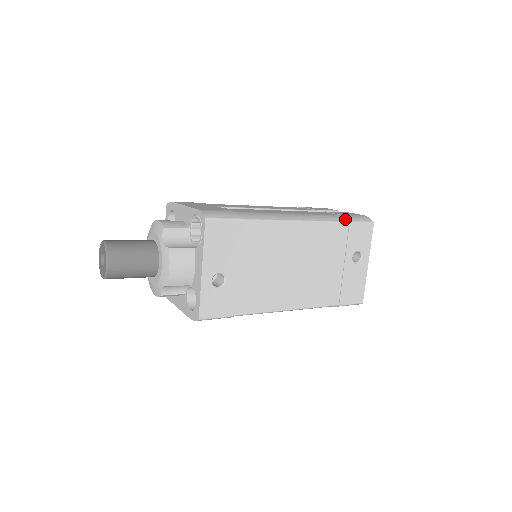
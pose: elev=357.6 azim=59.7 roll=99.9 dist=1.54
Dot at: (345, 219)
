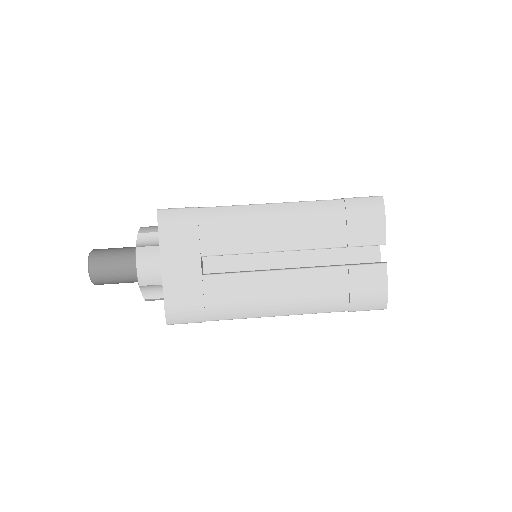
Dot at: (346, 308)
